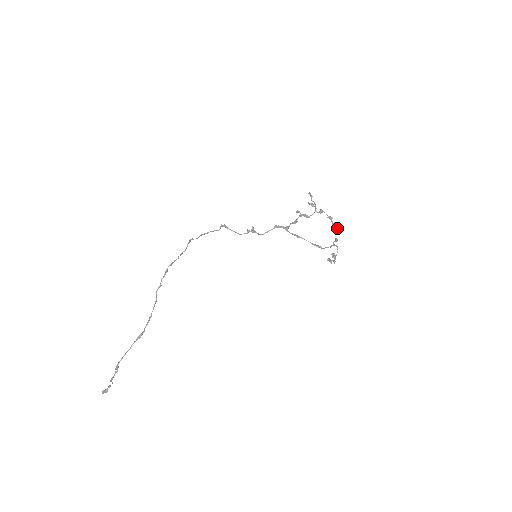
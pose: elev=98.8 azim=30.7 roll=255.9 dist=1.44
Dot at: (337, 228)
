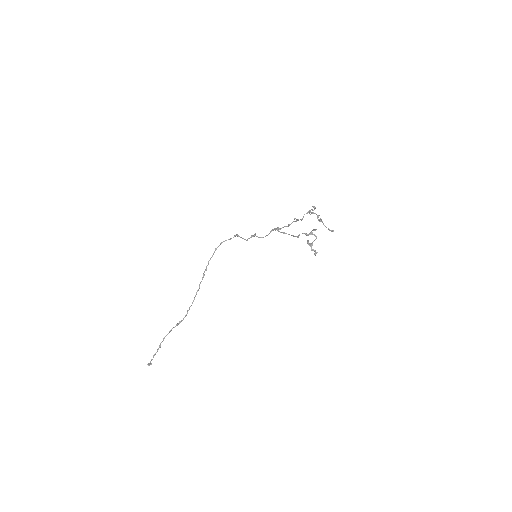
Dot at: (323, 223)
